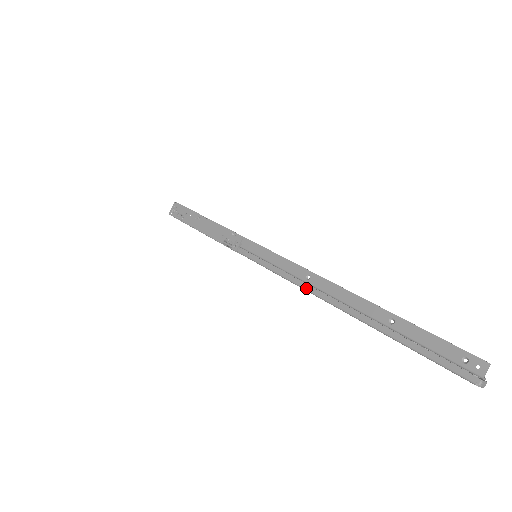
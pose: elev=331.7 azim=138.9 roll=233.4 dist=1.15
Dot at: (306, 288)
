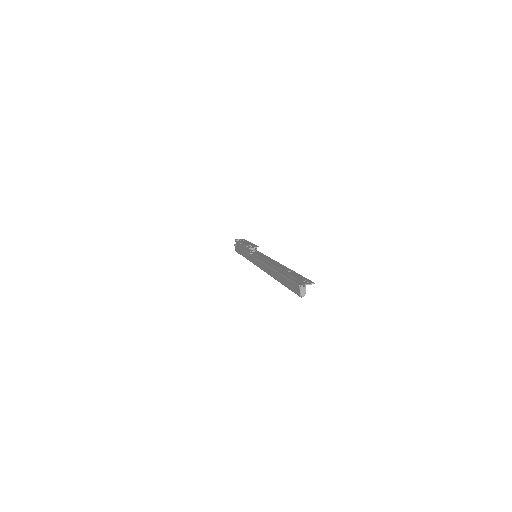
Dot at: (265, 262)
